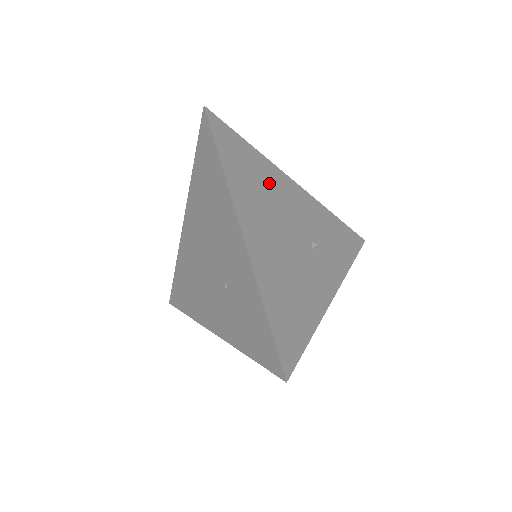
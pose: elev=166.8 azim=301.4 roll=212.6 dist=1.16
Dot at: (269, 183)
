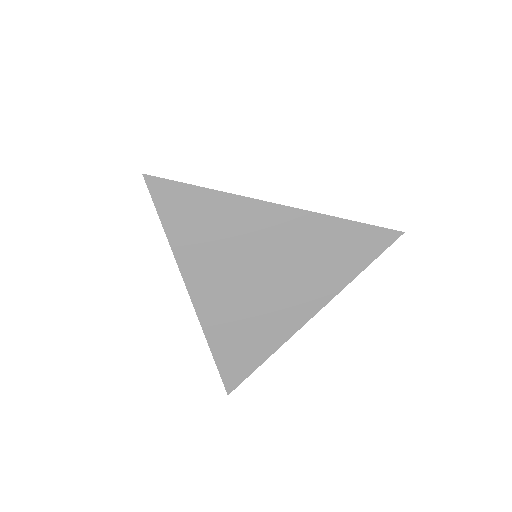
Dot at: occluded
